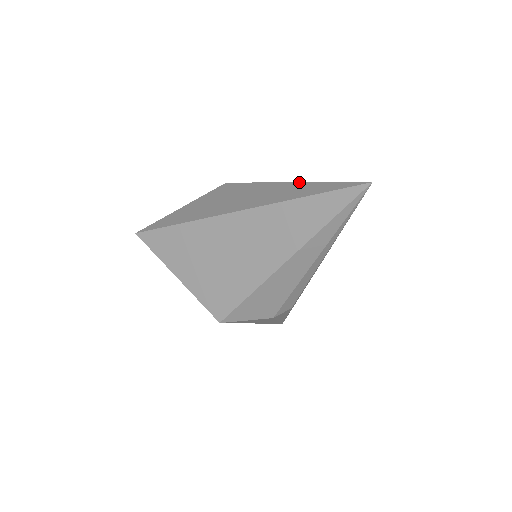
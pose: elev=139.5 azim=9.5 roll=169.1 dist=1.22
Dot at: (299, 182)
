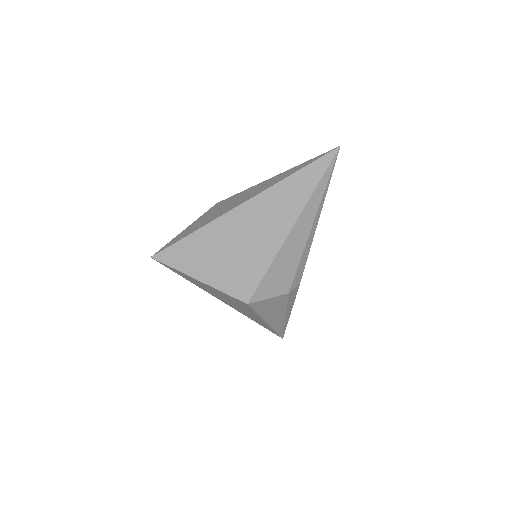
Dot at: occluded
